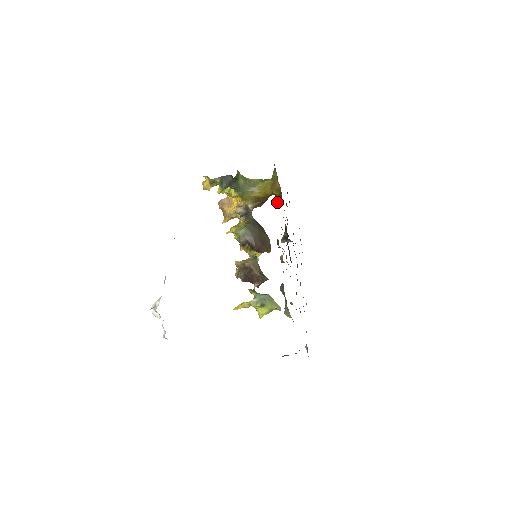
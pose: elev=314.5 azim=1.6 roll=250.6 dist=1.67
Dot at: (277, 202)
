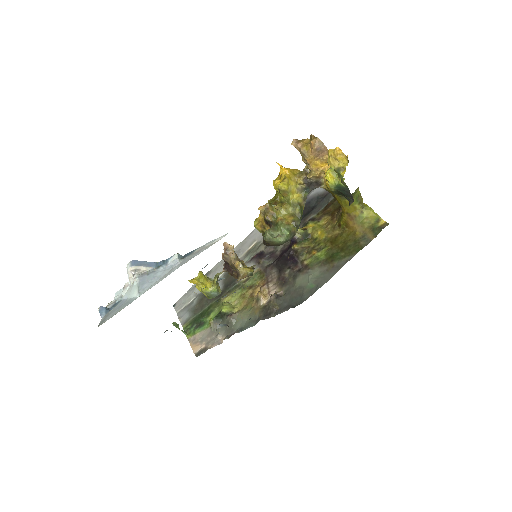
Dot at: (322, 270)
